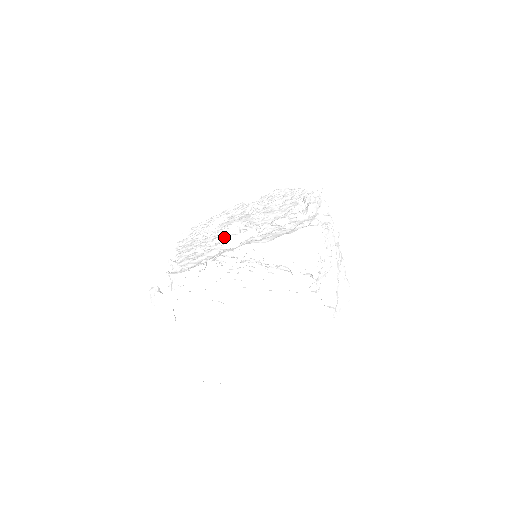
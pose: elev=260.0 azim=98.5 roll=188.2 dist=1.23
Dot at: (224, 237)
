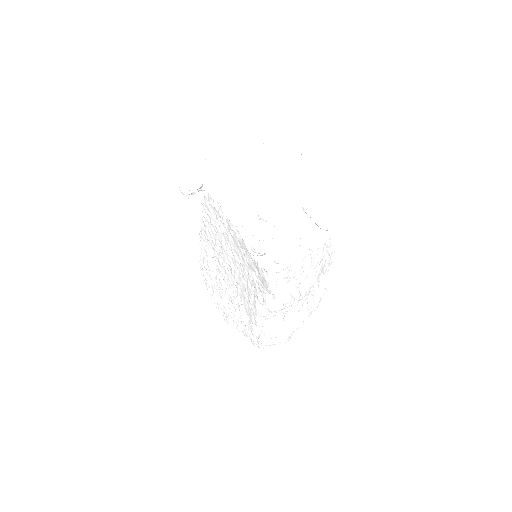
Dot at: occluded
